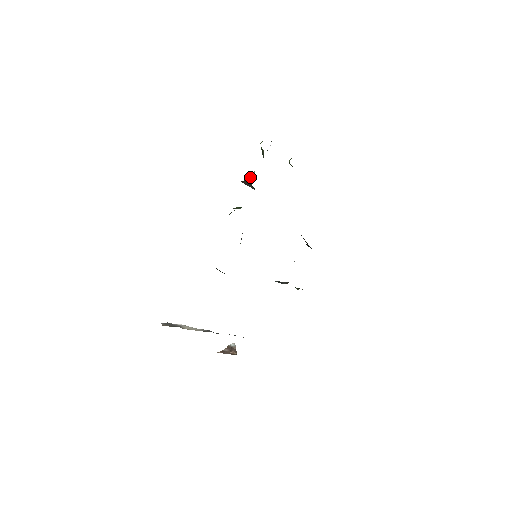
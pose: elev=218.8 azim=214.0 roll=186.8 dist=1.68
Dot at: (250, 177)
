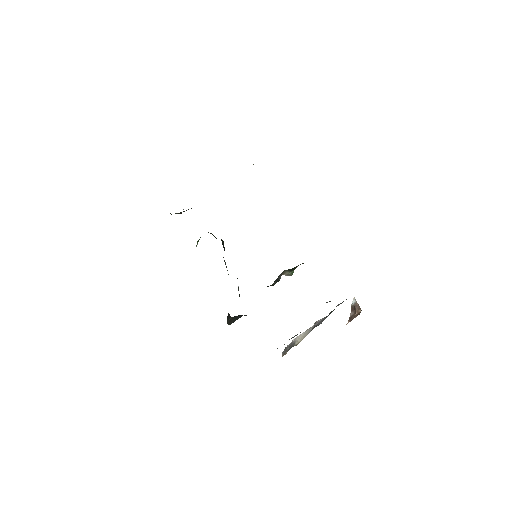
Dot at: occluded
